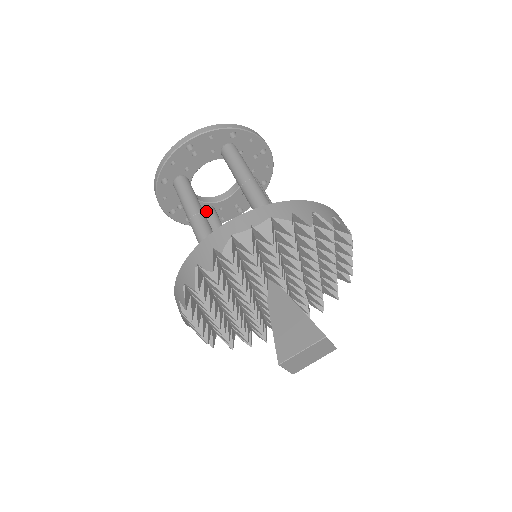
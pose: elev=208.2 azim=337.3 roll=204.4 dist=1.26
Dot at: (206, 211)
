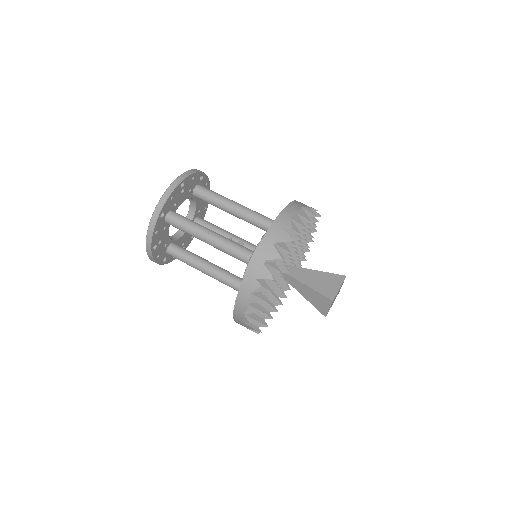
Dot at: (174, 246)
